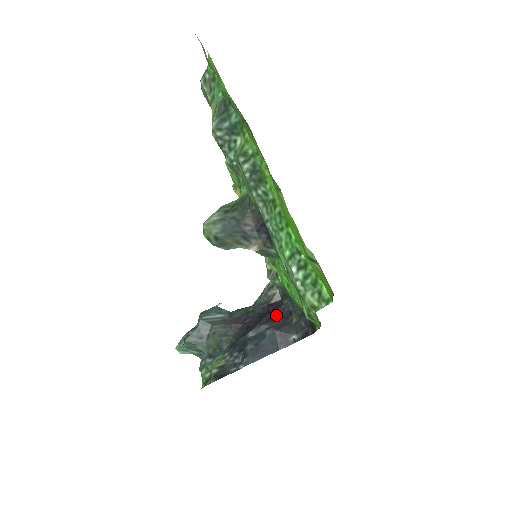
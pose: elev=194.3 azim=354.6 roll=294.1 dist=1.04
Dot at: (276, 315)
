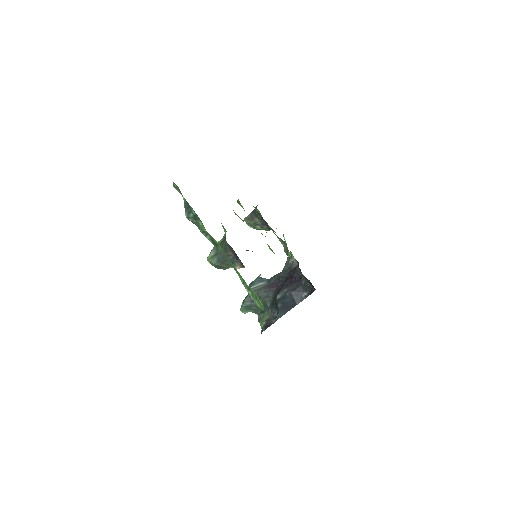
Dot at: (292, 280)
